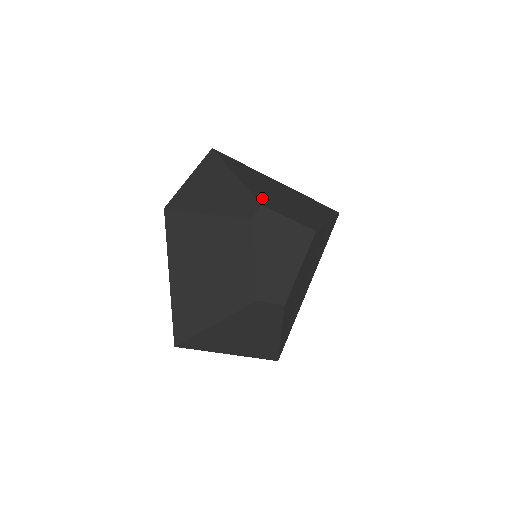
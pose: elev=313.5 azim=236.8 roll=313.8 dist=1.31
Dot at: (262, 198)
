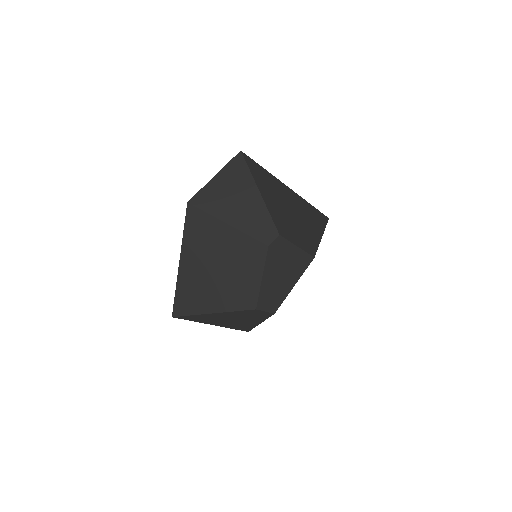
Dot at: (279, 223)
